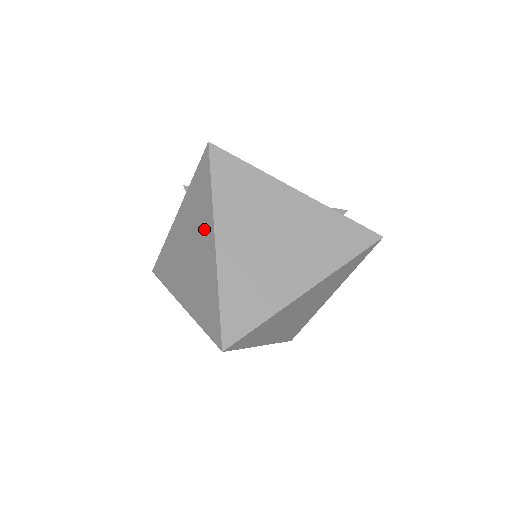
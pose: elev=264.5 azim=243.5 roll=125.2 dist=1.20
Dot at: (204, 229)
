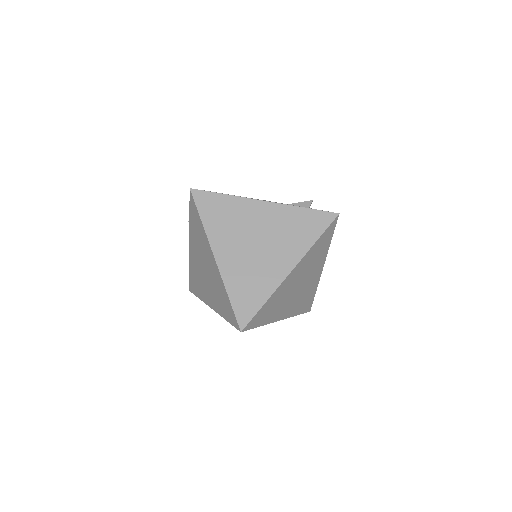
Dot at: (206, 250)
